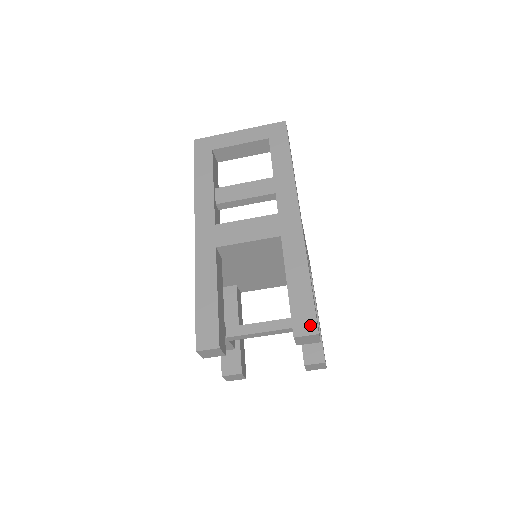
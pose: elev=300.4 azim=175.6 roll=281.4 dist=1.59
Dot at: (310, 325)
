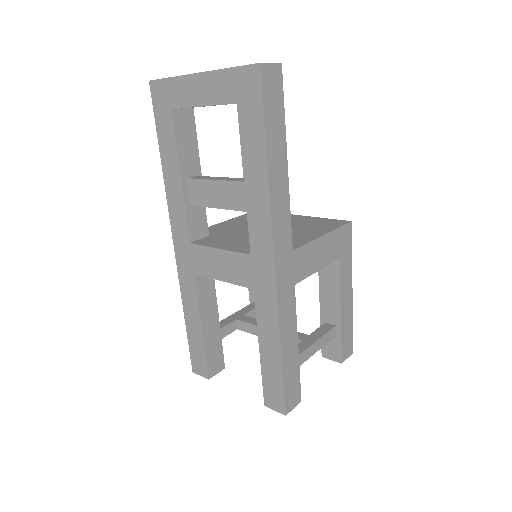
Dot at: (278, 404)
